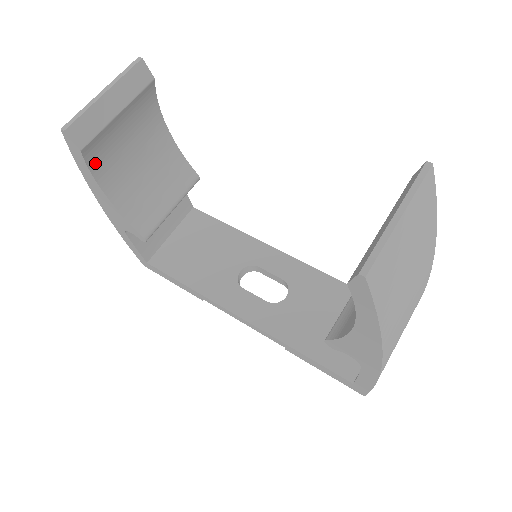
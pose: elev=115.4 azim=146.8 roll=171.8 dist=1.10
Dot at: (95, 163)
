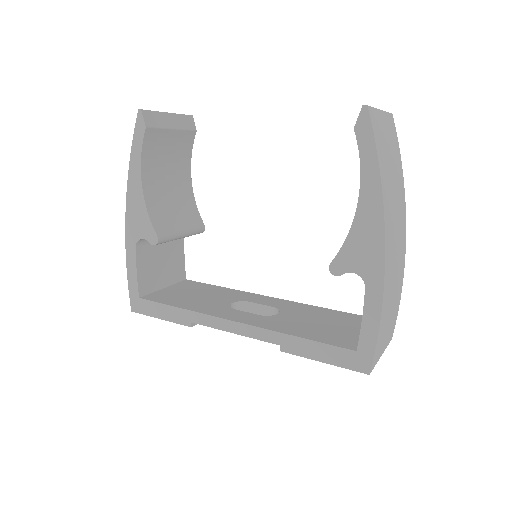
Dot at: (146, 152)
